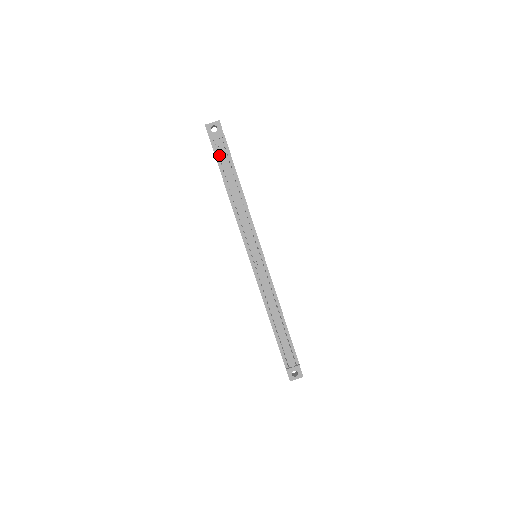
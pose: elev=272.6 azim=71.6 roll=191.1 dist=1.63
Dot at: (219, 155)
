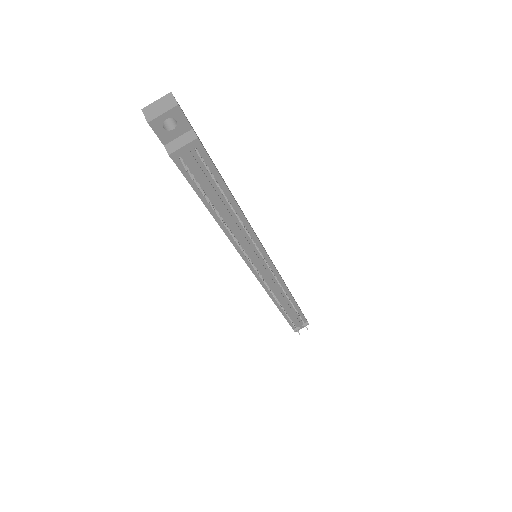
Dot at: (191, 172)
